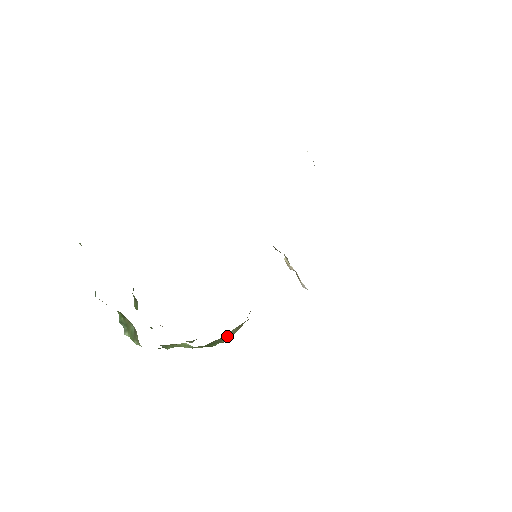
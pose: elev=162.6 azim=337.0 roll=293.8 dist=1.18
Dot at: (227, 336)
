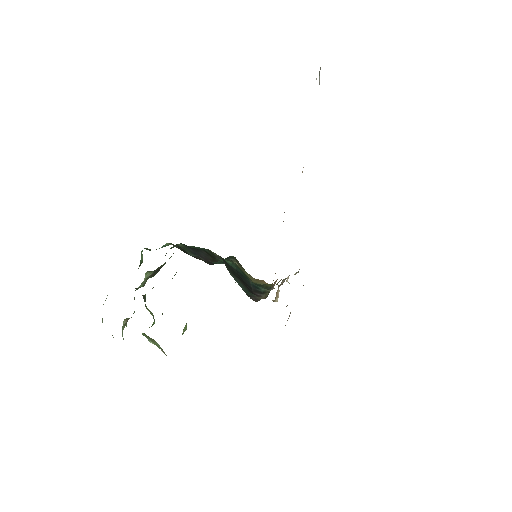
Dot at: occluded
